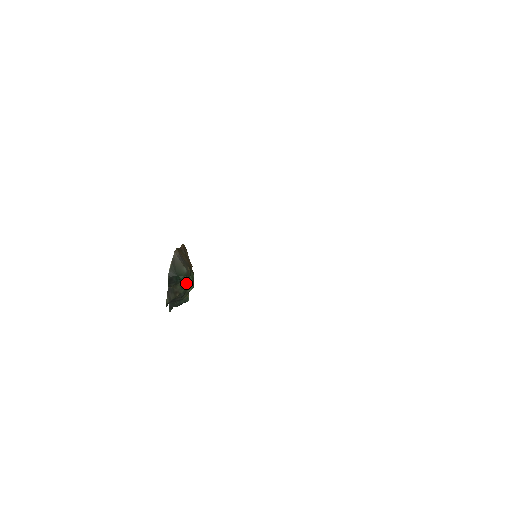
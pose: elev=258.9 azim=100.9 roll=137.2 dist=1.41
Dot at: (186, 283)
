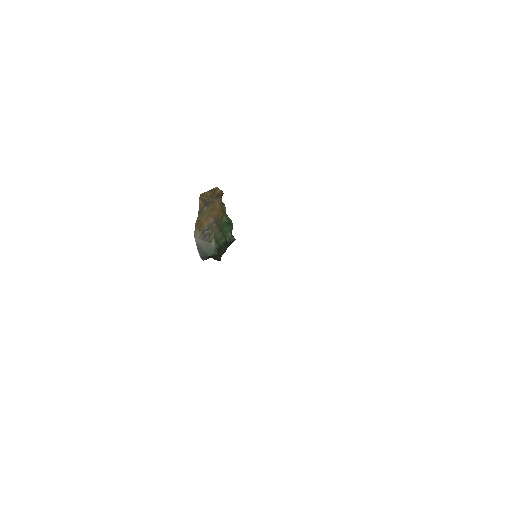
Dot at: (222, 246)
